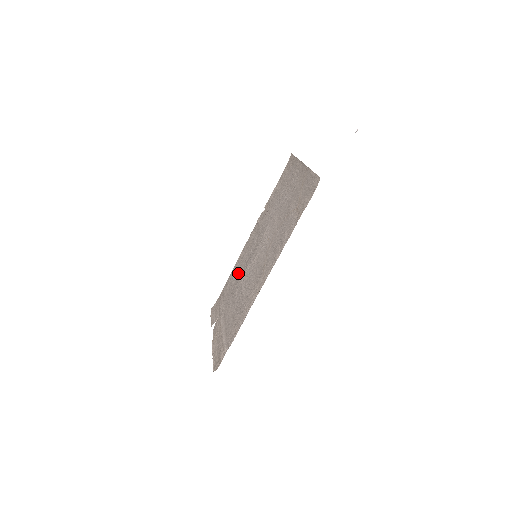
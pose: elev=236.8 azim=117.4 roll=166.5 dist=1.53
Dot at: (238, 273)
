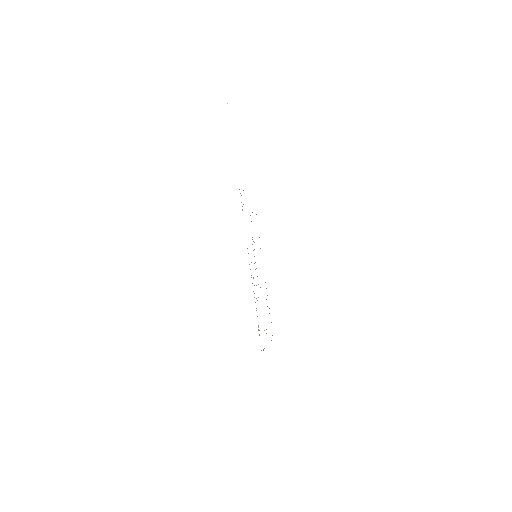
Dot at: occluded
